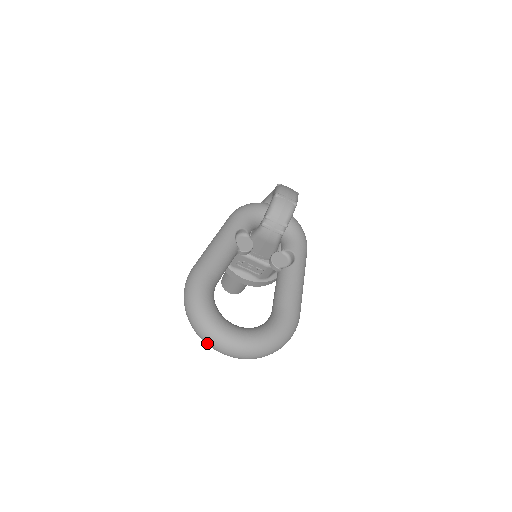
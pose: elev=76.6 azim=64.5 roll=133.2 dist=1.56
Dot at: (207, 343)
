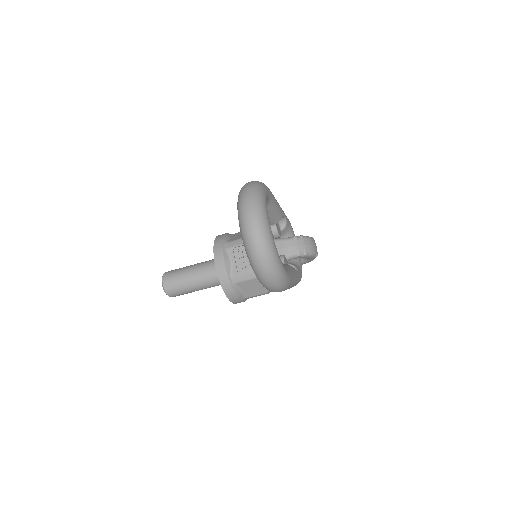
Dot at: (247, 207)
